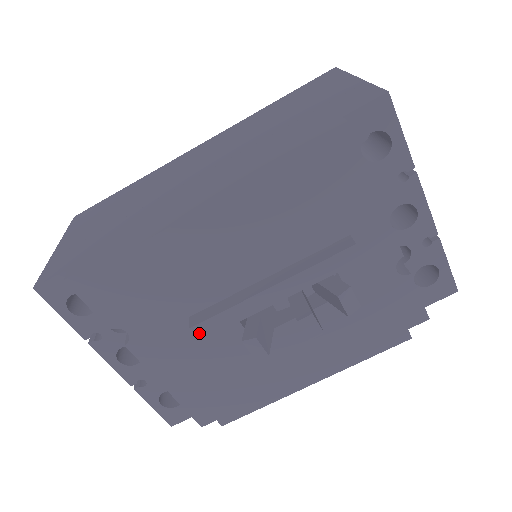
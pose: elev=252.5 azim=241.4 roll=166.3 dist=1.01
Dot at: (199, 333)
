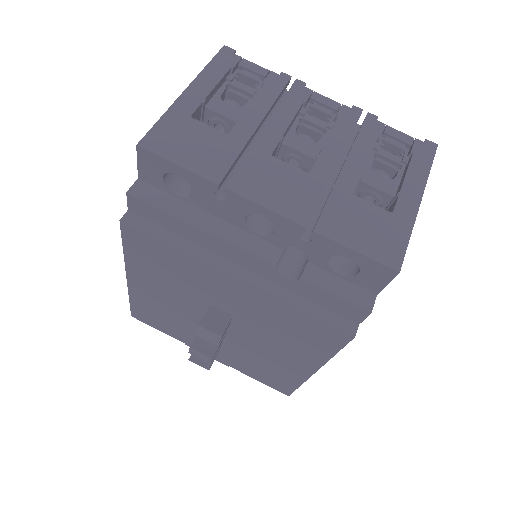
Dot at: occluded
